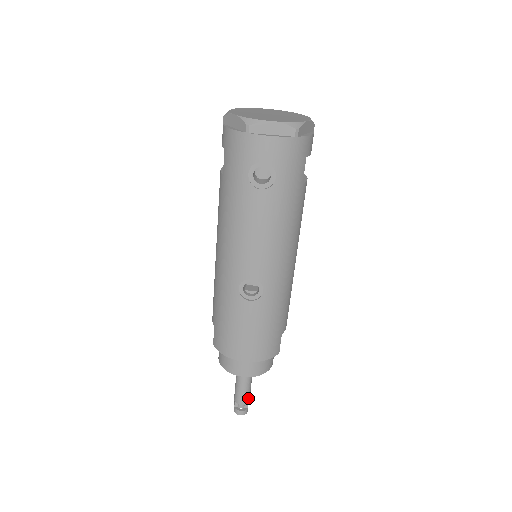
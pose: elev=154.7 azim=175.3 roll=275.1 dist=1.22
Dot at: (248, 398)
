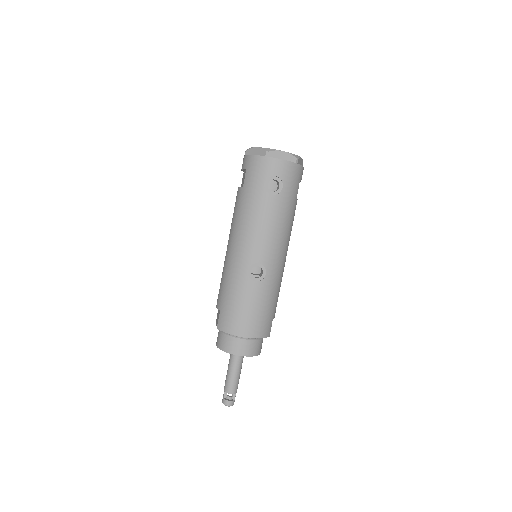
Dot at: (237, 388)
